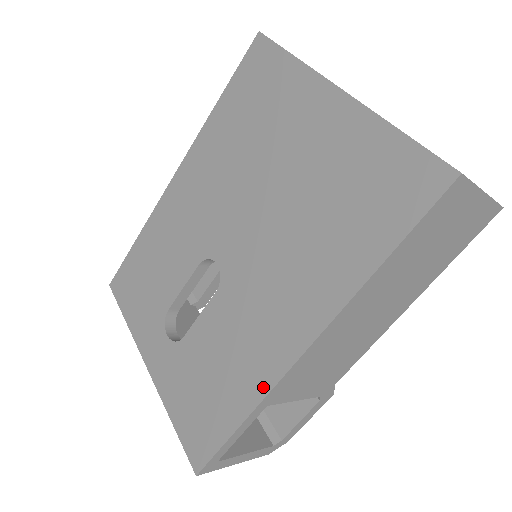
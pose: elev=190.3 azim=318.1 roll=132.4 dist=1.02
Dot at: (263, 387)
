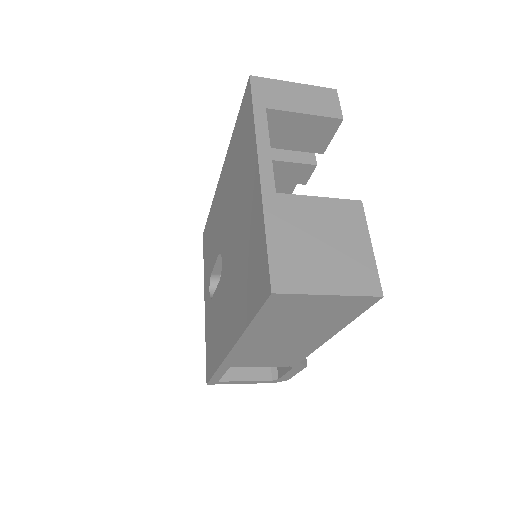
Dot at: (221, 358)
